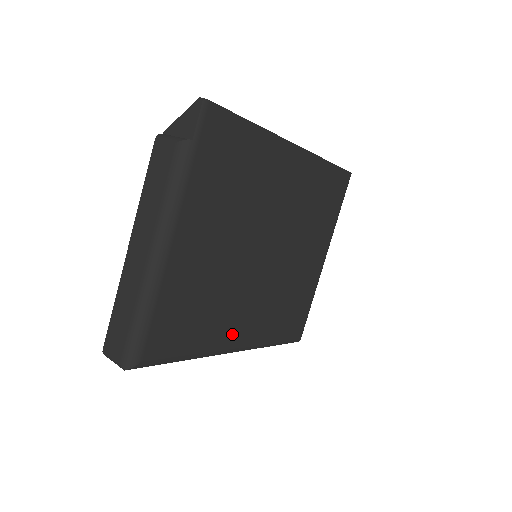
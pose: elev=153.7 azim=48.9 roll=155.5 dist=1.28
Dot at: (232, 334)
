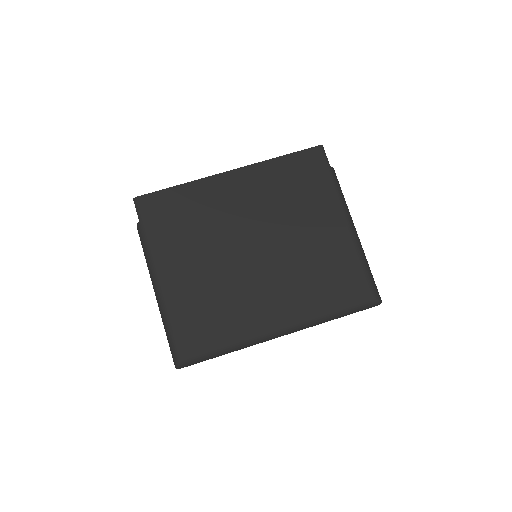
Dot at: (263, 319)
